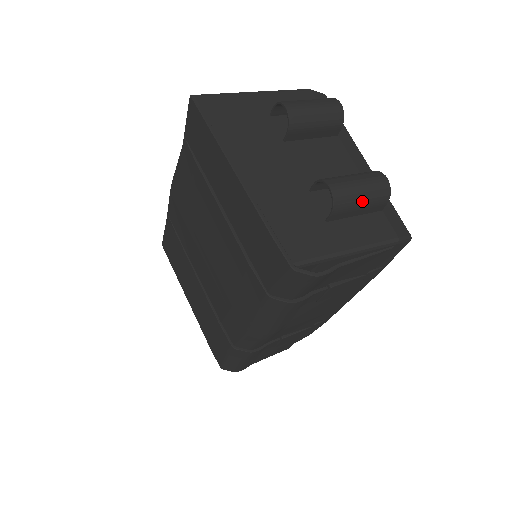
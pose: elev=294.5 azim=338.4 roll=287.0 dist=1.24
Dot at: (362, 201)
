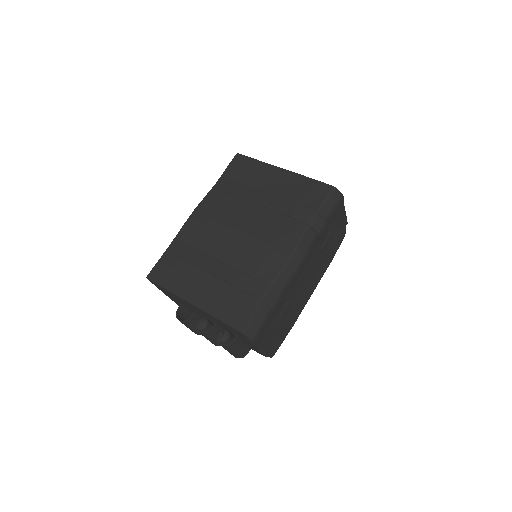
Dot at: occluded
